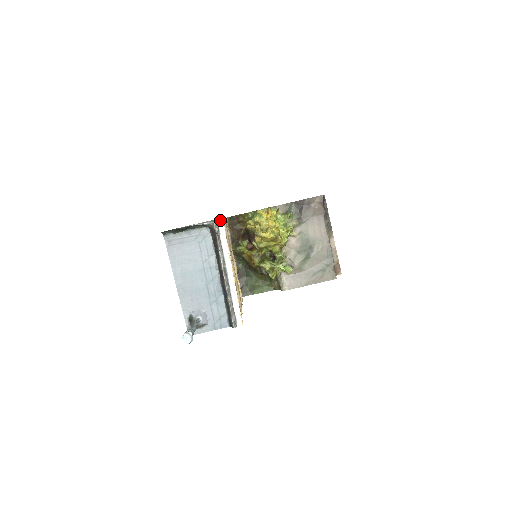
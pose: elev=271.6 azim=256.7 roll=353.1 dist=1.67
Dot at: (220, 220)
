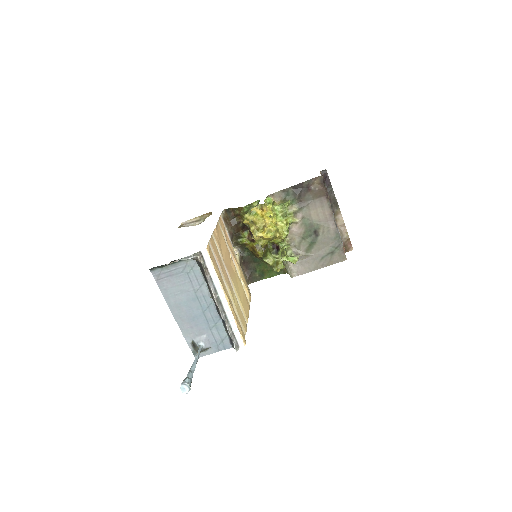
Dot at: (204, 251)
